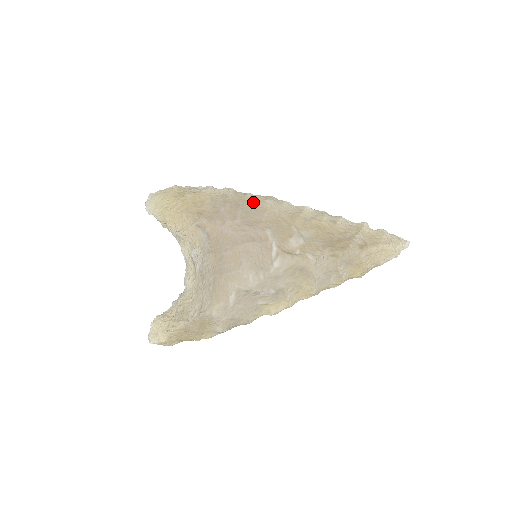
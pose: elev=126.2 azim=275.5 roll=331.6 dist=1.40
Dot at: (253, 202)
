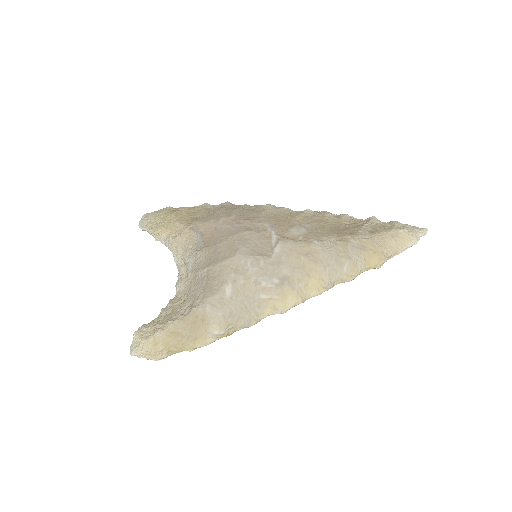
Dot at: (250, 208)
